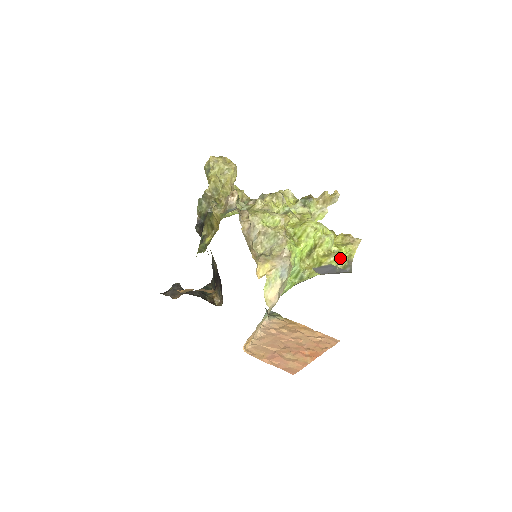
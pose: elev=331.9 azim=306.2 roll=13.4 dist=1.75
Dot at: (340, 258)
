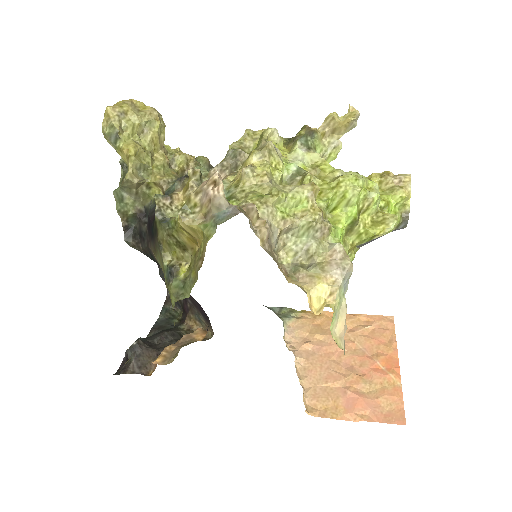
Dot at: occluded
